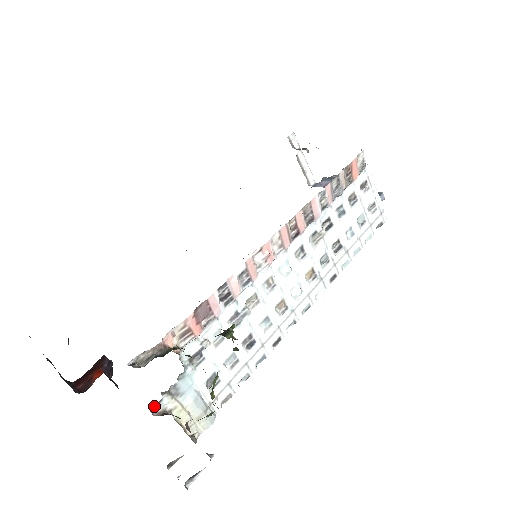
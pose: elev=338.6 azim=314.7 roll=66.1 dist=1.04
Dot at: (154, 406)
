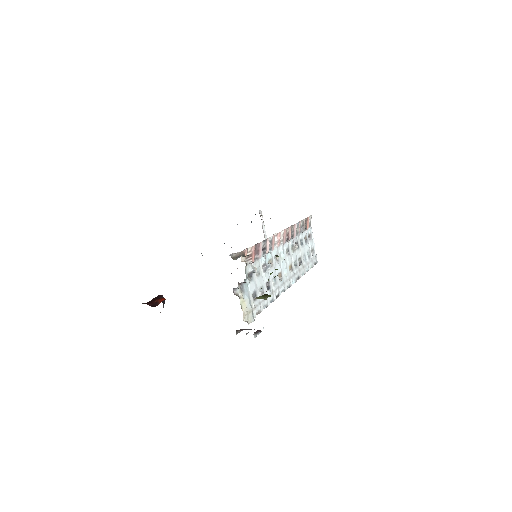
Dot at: (234, 289)
